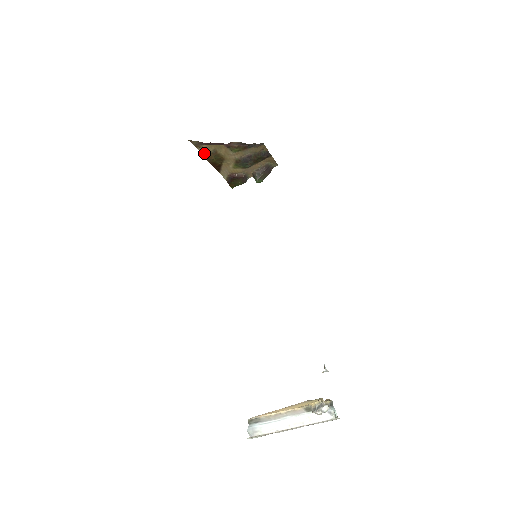
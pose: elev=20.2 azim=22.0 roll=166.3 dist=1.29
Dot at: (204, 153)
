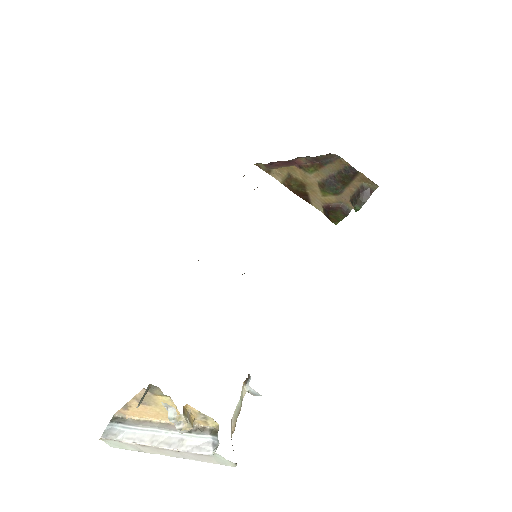
Dot at: (281, 180)
